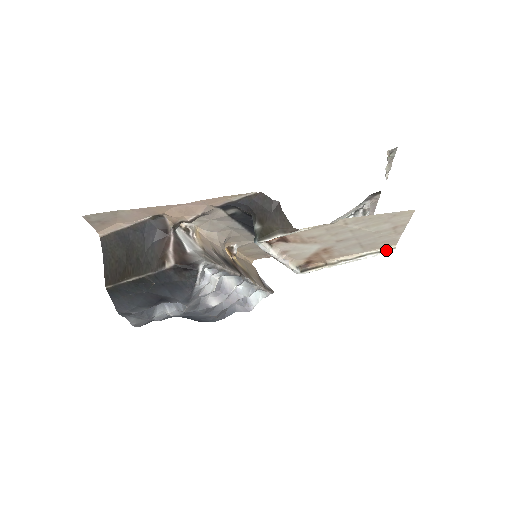
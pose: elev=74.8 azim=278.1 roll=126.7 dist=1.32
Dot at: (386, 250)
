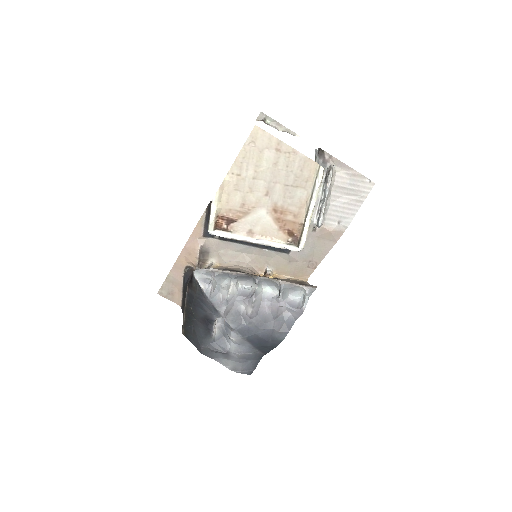
Dot at: (317, 174)
